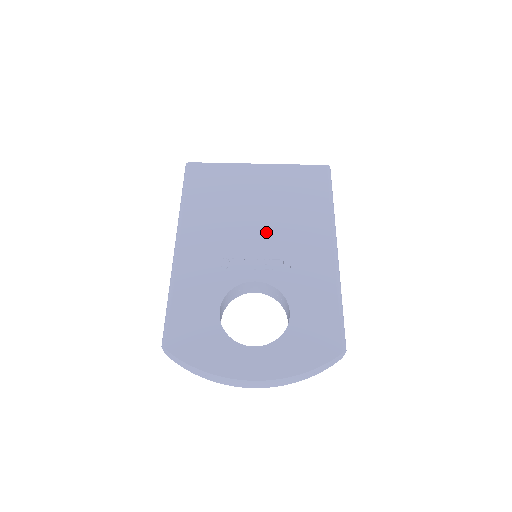
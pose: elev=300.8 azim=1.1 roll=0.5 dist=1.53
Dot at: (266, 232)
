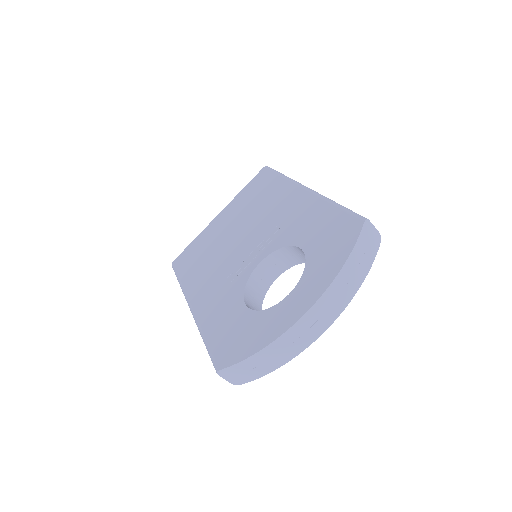
Dot at: (248, 234)
